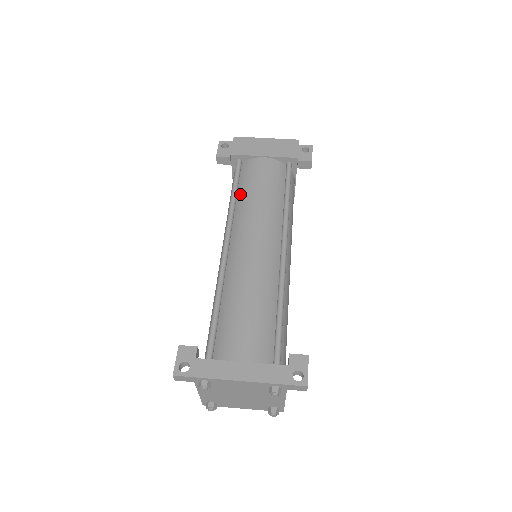
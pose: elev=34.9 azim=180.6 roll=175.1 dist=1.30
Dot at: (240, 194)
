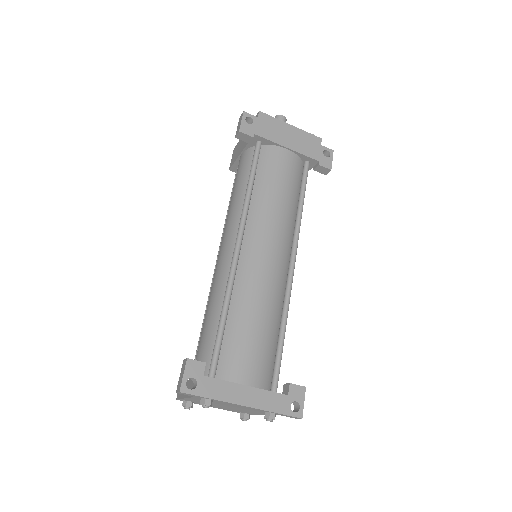
Dot at: (257, 186)
